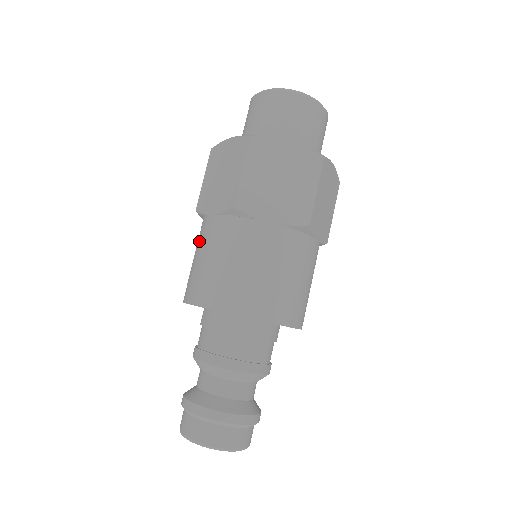
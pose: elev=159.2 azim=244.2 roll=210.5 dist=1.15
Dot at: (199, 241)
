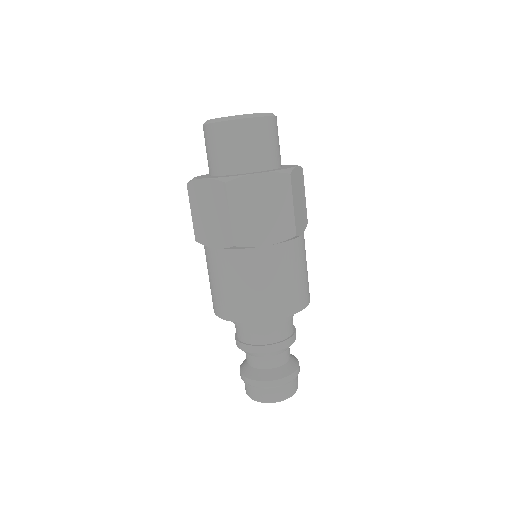
Dot at: occluded
